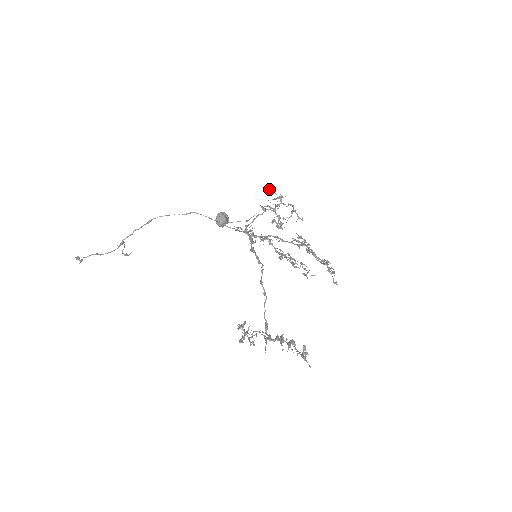
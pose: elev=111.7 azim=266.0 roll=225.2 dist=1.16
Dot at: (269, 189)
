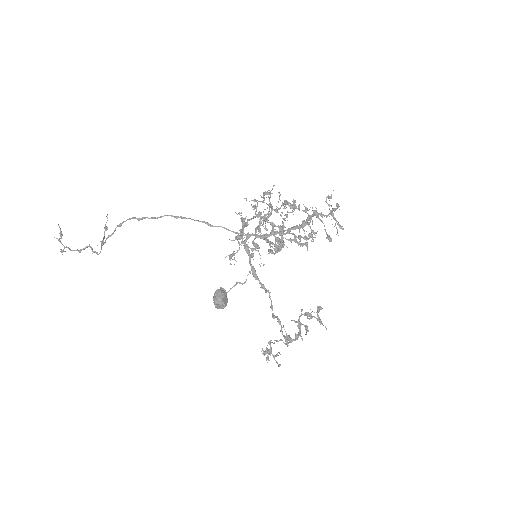
Dot at: (253, 200)
